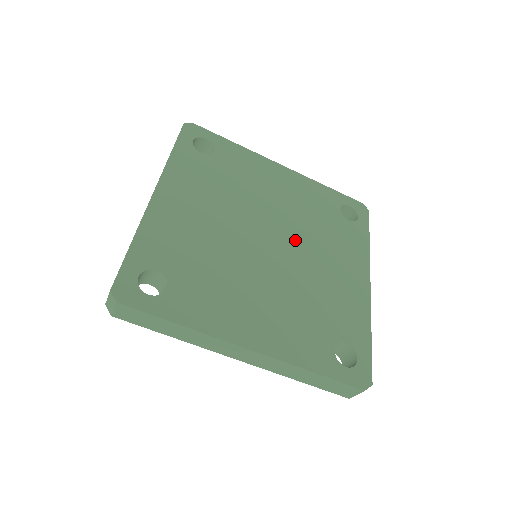
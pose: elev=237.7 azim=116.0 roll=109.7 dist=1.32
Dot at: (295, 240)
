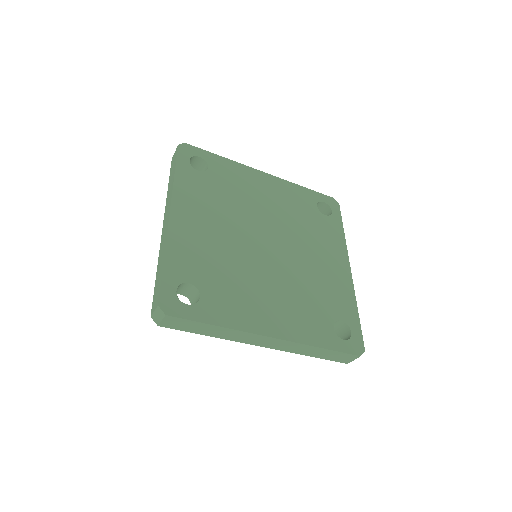
Dot at: (288, 239)
